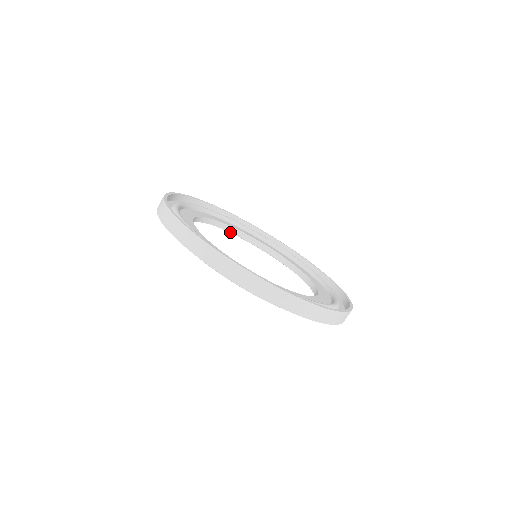
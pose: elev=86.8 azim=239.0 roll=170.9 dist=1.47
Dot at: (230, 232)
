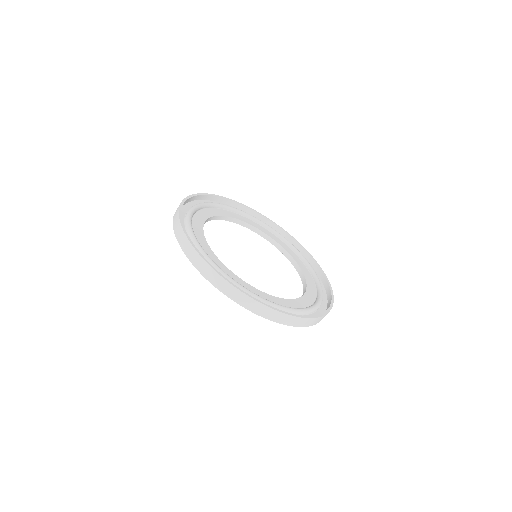
Dot at: occluded
